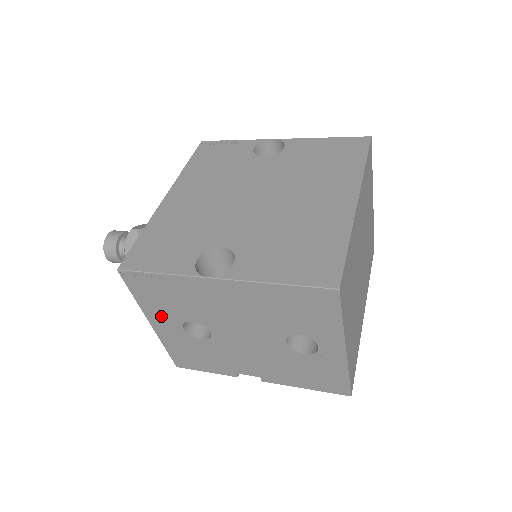
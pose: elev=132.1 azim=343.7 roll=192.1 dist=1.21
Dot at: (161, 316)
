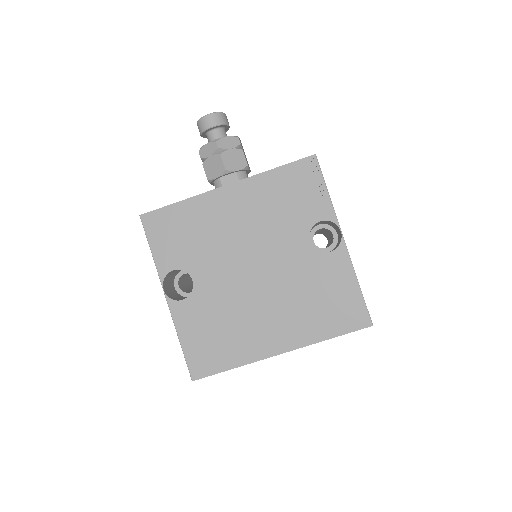
Dot at: occluded
